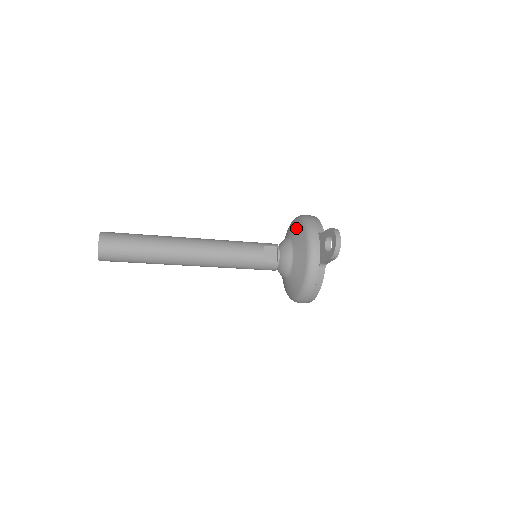
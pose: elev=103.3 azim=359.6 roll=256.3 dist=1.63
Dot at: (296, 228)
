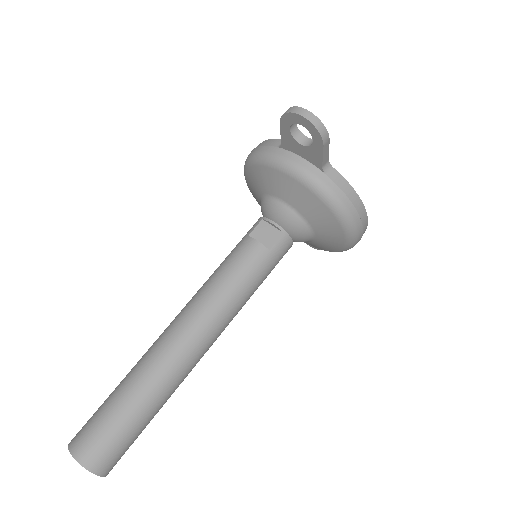
Dot at: (255, 178)
